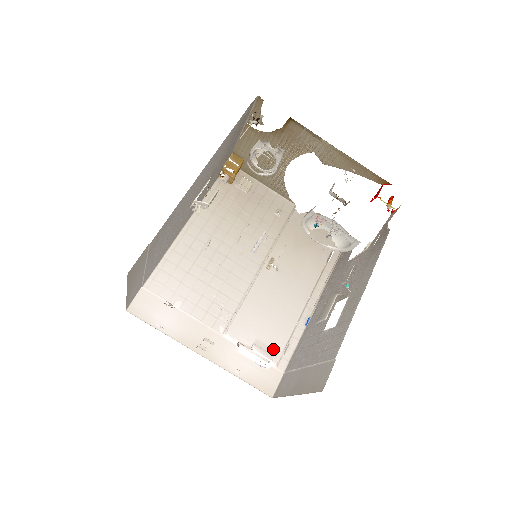
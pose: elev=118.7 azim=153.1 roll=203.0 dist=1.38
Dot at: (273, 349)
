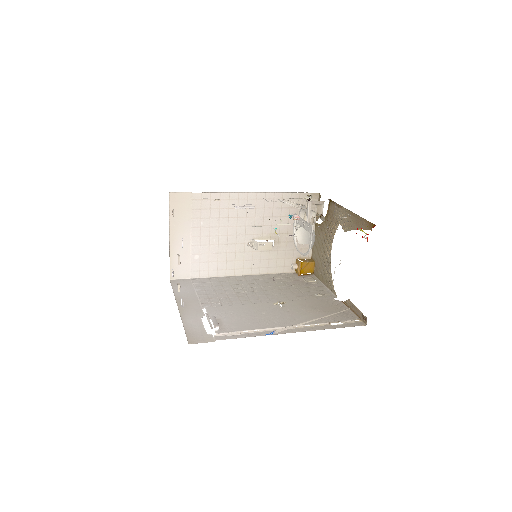
Dot at: (224, 327)
